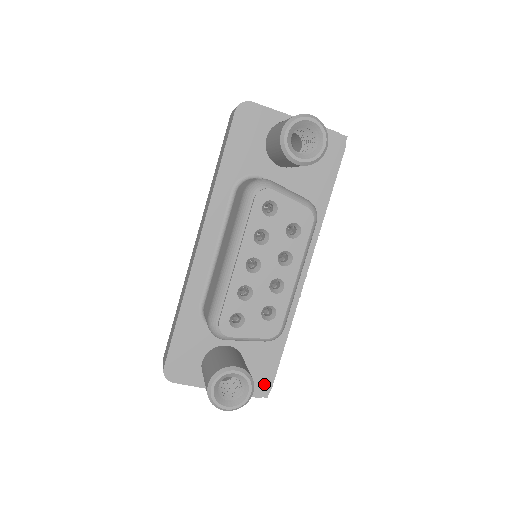
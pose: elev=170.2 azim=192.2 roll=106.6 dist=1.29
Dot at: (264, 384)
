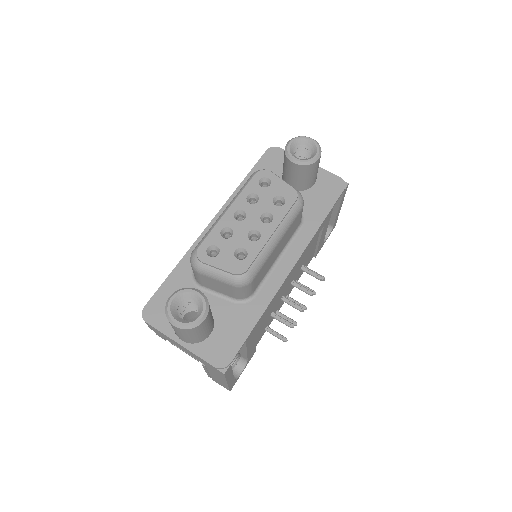
Dot at: (225, 355)
